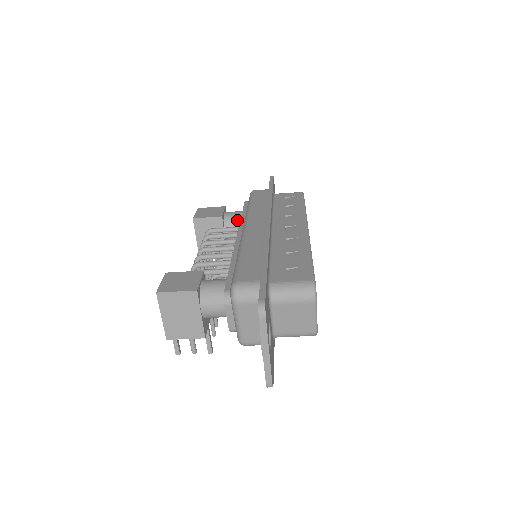
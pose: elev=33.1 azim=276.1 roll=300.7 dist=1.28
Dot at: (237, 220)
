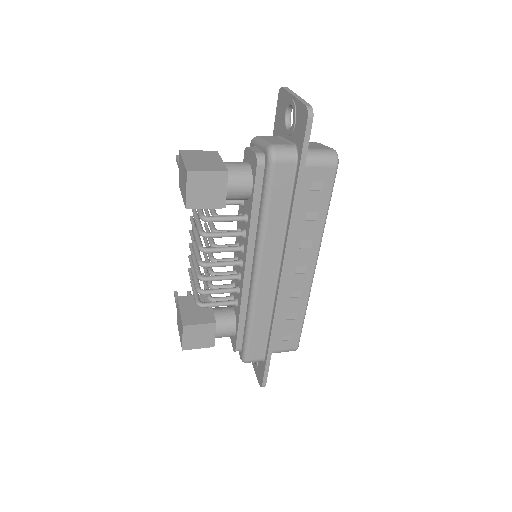
Dot at: (242, 199)
